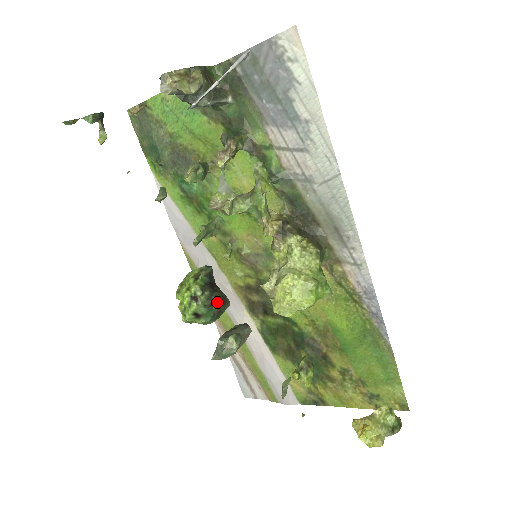
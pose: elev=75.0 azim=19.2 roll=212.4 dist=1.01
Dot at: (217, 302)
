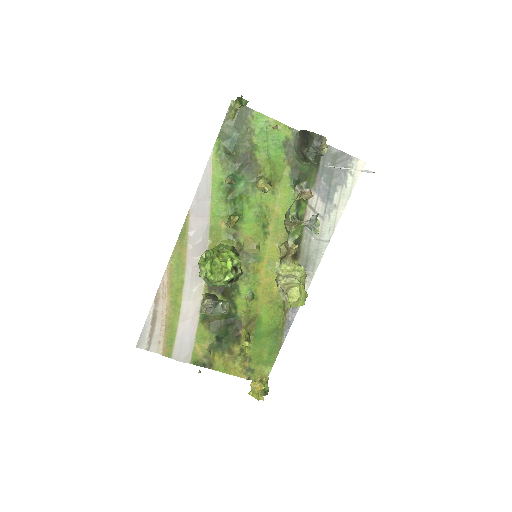
Dot at: occluded
